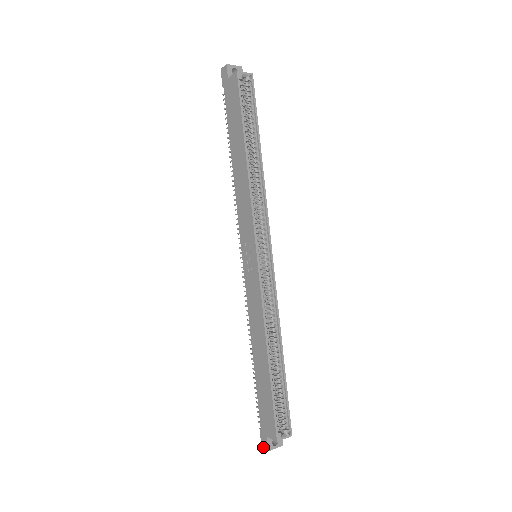
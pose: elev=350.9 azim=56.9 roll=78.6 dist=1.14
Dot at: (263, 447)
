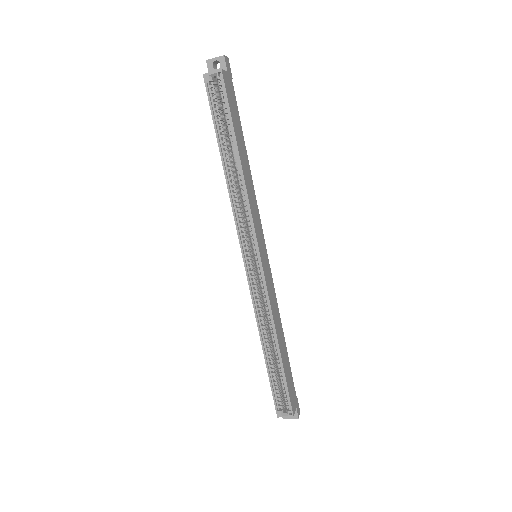
Dot at: occluded
